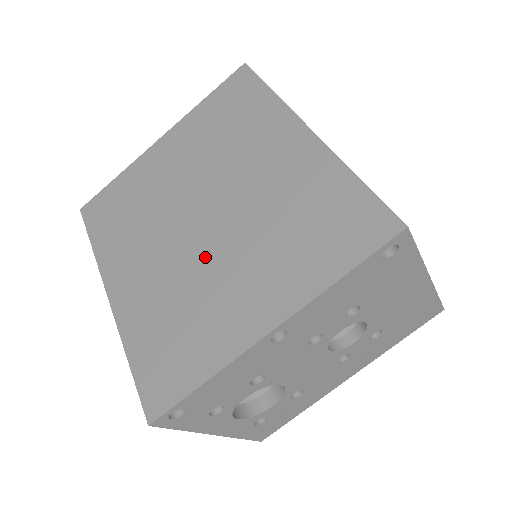
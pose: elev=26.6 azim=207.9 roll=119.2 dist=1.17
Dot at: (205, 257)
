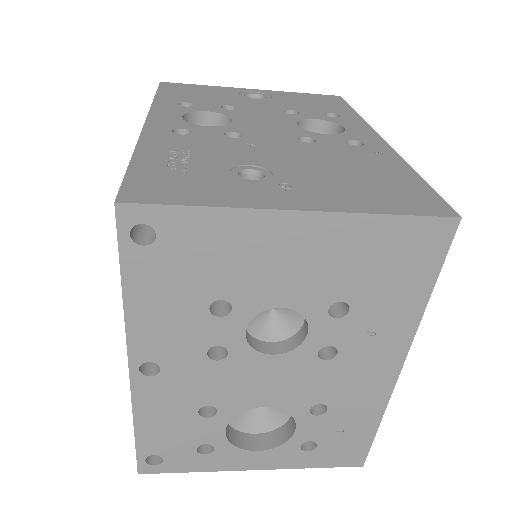
Dot at: occluded
